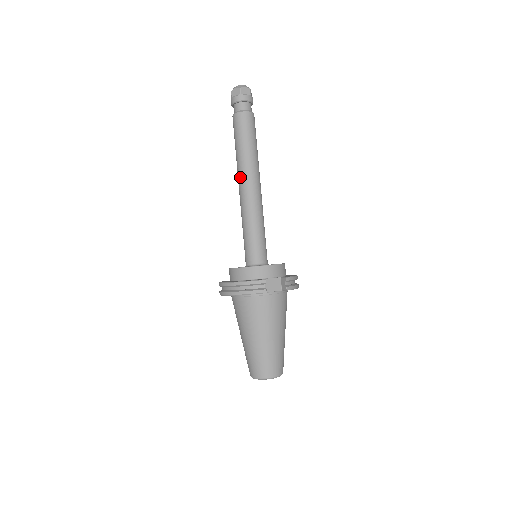
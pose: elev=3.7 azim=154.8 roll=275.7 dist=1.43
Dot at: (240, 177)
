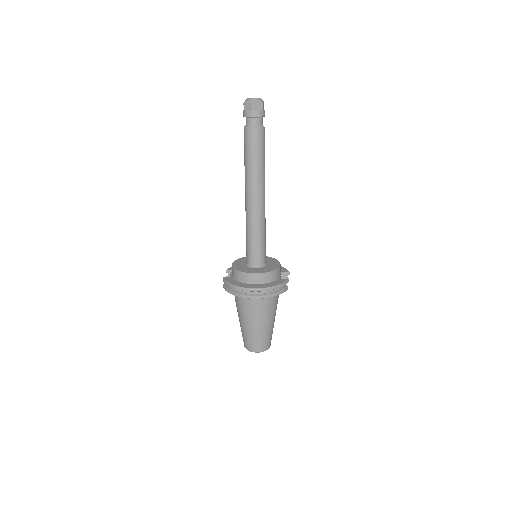
Dot at: (256, 190)
